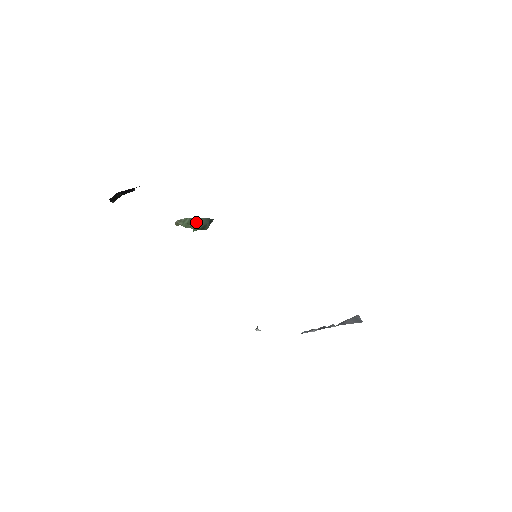
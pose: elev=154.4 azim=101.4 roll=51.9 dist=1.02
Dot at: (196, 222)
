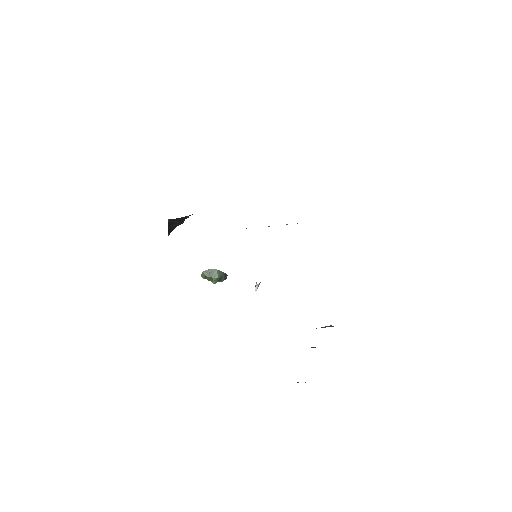
Dot at: (216, 273)
